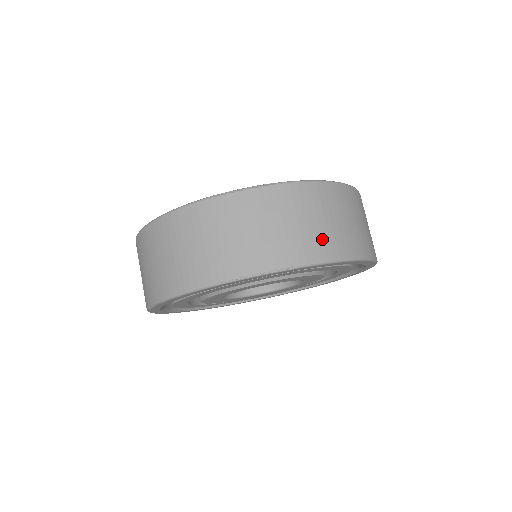
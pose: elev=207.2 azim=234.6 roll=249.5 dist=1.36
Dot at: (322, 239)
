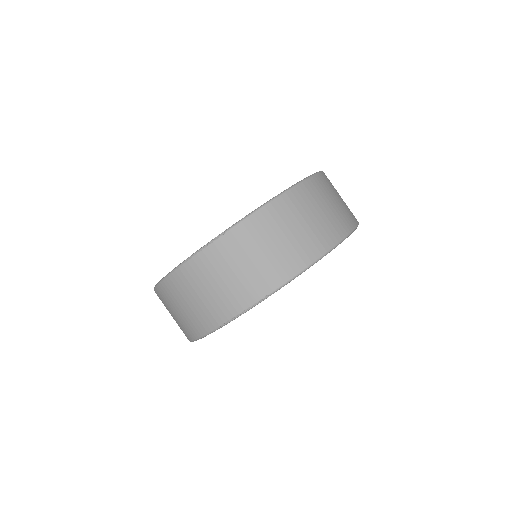
Dot at: (284, 259)
